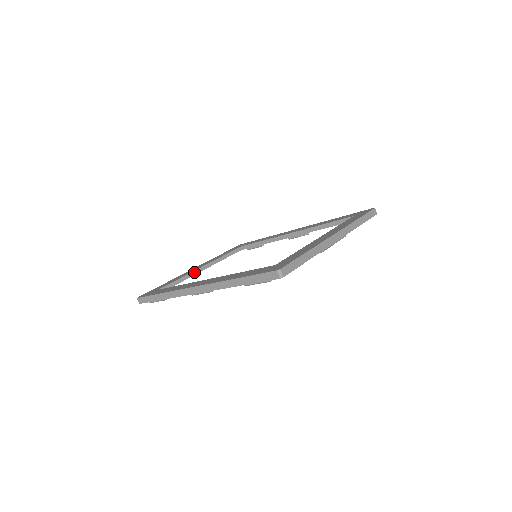
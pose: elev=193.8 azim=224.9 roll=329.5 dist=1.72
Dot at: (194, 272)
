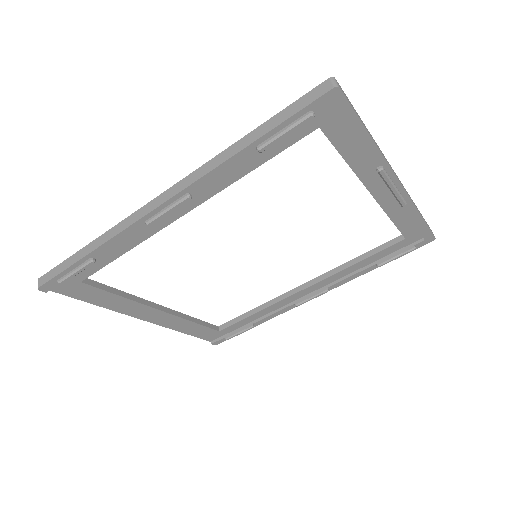
Dot at: (145, 301)
